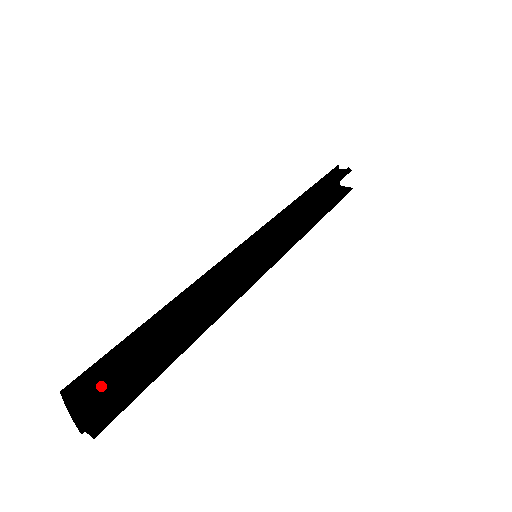
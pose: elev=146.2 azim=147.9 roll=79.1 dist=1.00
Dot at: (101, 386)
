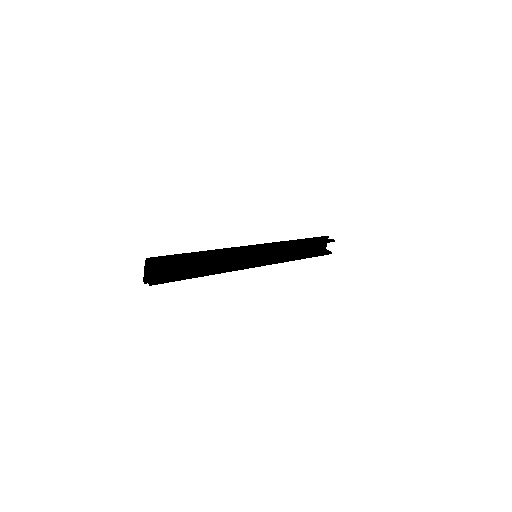
Dot at: (163, 264)
